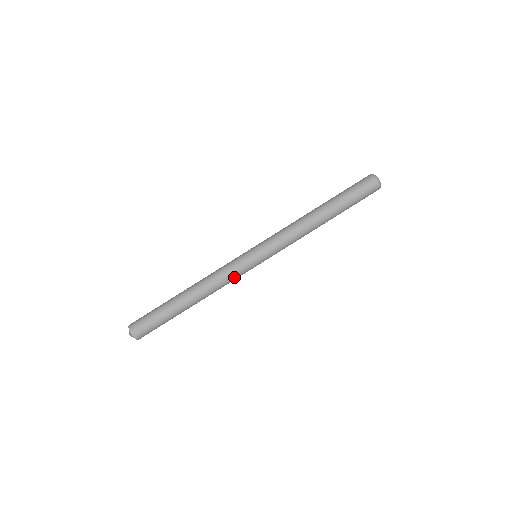
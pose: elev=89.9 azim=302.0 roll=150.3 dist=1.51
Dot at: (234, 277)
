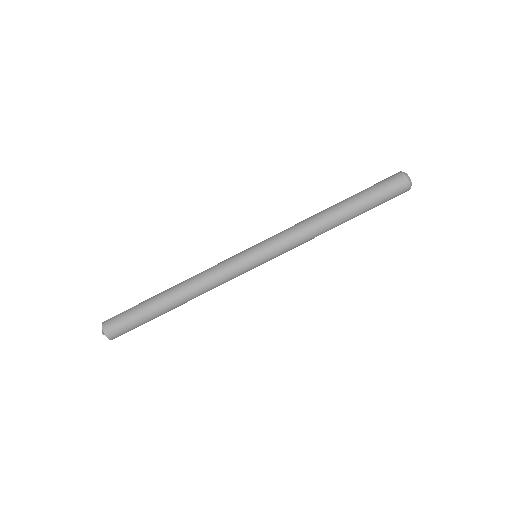
Dot at: (227, 277)
